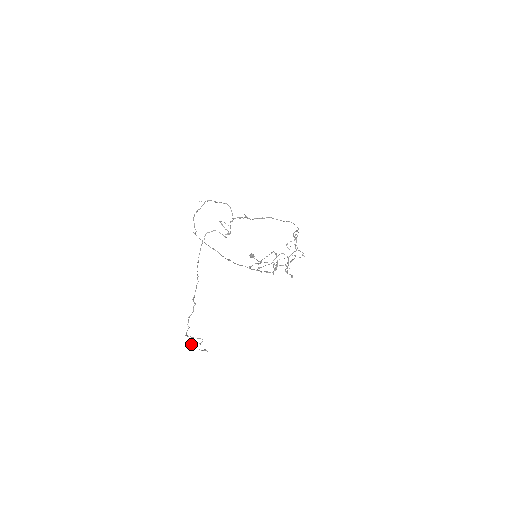
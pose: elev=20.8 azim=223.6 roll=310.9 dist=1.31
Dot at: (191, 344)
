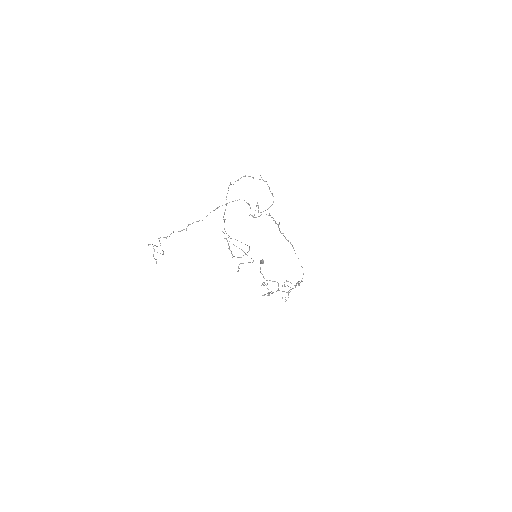
Dot at: occluded
